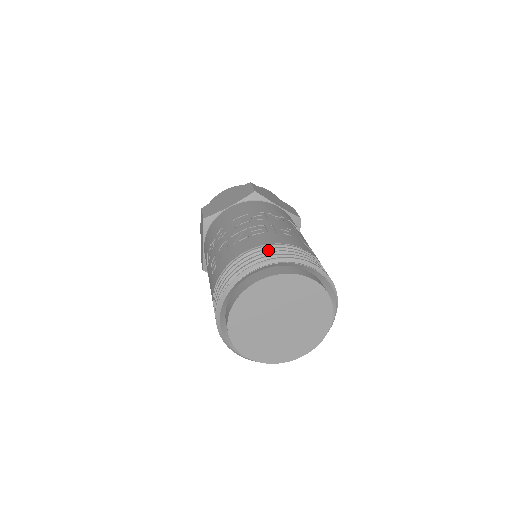
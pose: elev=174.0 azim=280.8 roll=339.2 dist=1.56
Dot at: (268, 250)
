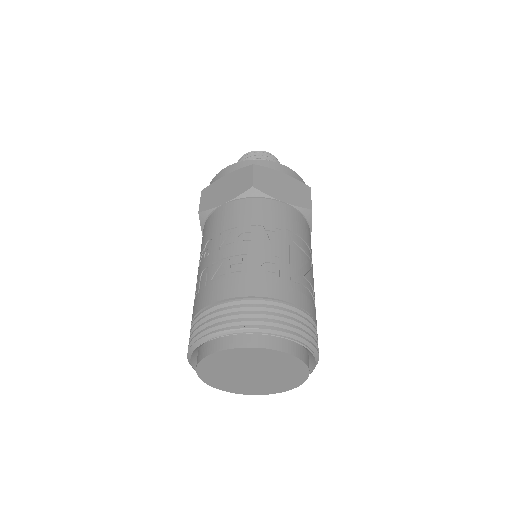
Dot at: (236, 308)
